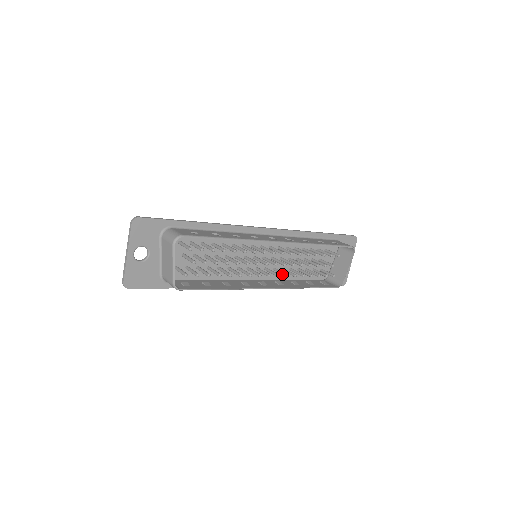
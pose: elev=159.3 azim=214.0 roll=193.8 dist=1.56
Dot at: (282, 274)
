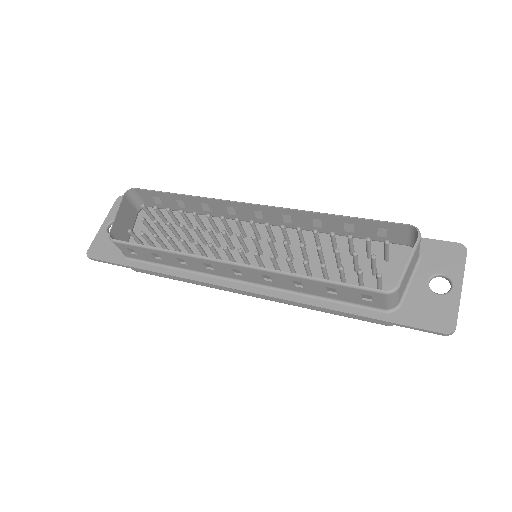
Dot at: (271, 260)
